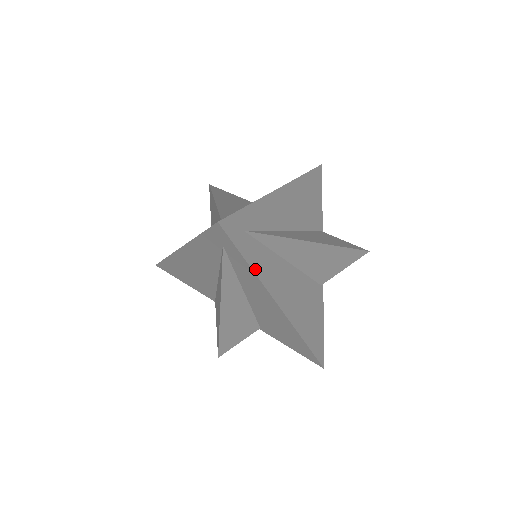
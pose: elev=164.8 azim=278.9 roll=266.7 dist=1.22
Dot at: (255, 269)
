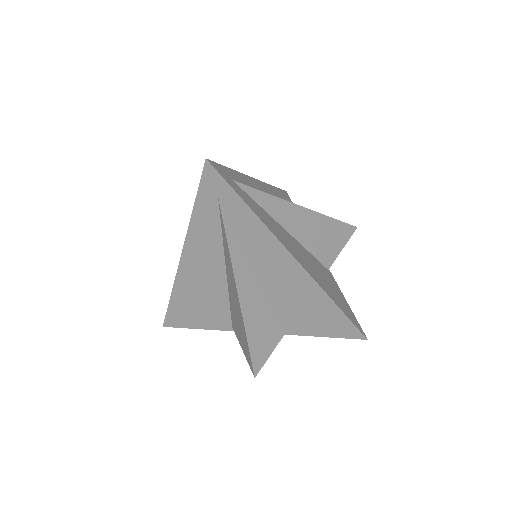
Dot at: (254, 212)
